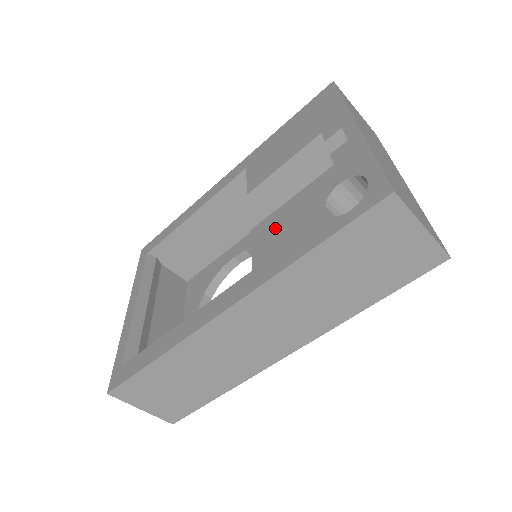
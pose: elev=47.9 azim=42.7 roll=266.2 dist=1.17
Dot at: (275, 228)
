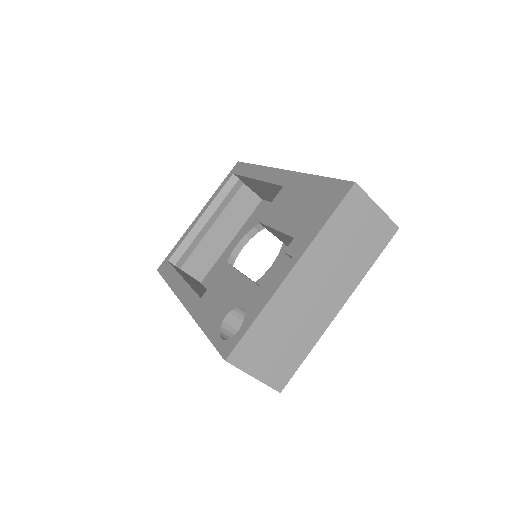
Dot at: (223, 285)
